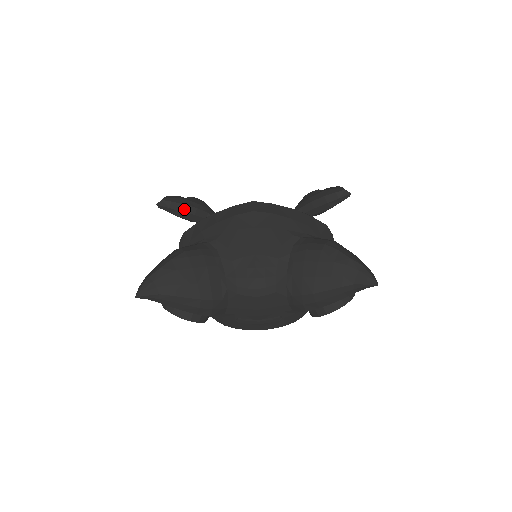
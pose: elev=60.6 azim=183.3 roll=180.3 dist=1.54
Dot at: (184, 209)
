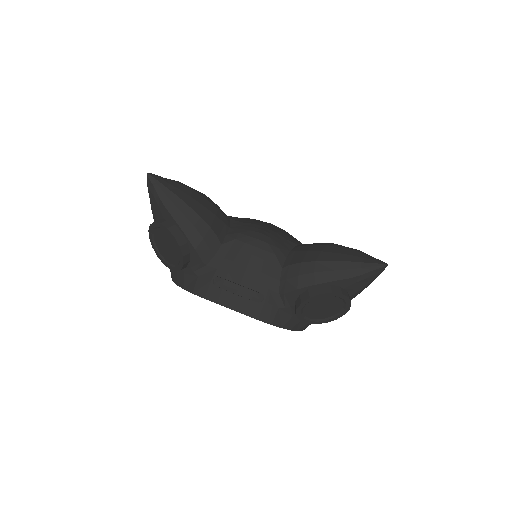
Dot at: occluded
